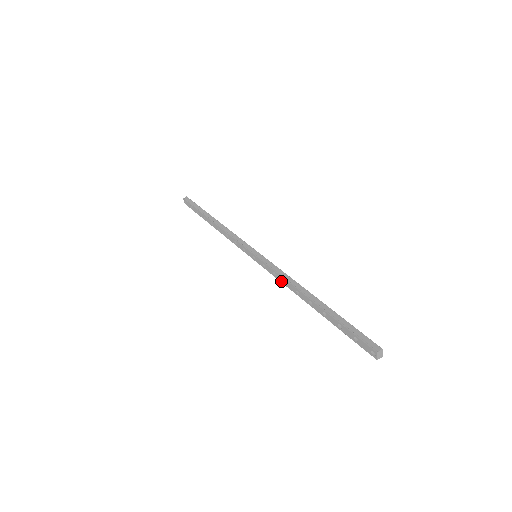
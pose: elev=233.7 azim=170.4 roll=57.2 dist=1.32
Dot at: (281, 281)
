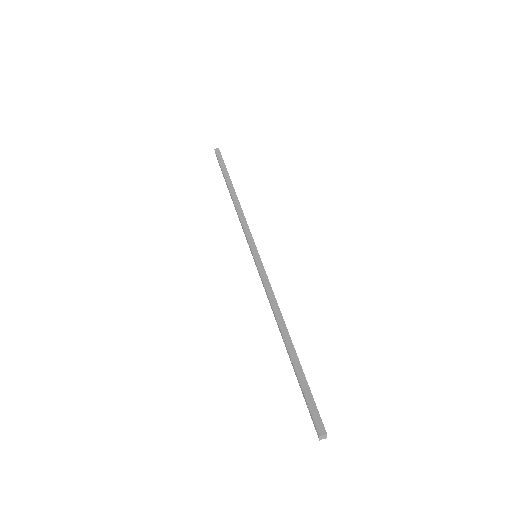
Dot at: (268, 299)
